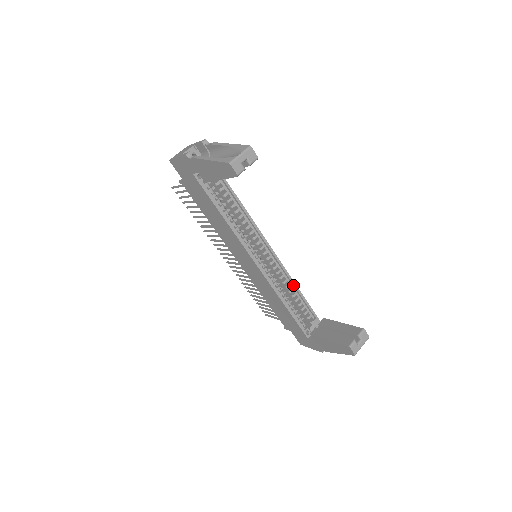
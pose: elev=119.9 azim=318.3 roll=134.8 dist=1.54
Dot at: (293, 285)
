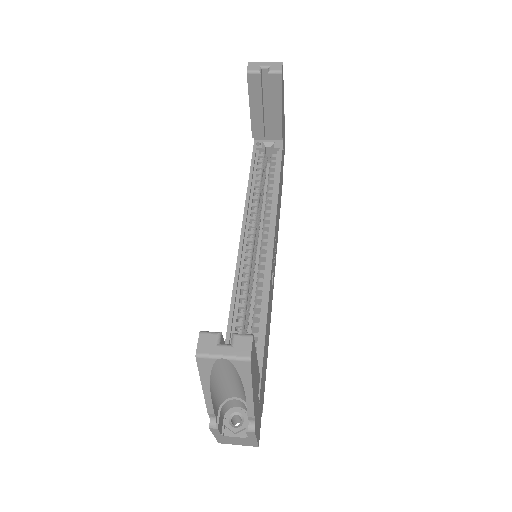
Dot at: (264, 309)
